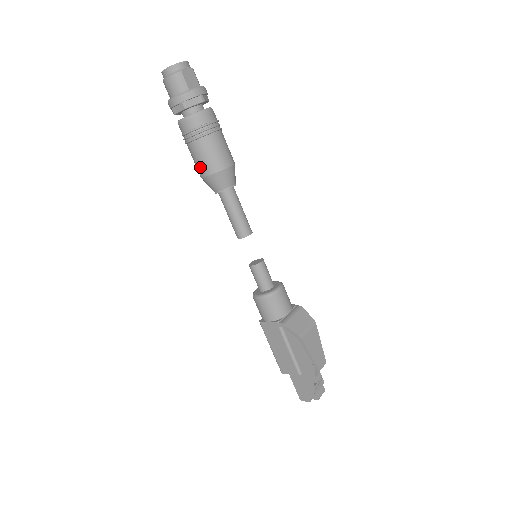
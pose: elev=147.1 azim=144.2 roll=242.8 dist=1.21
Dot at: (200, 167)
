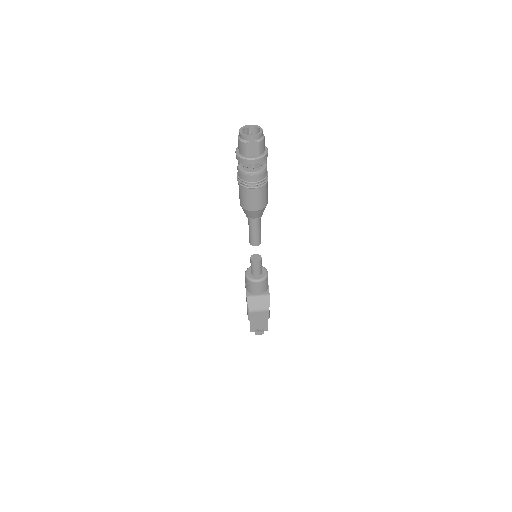
Dot at: (239, 196)
